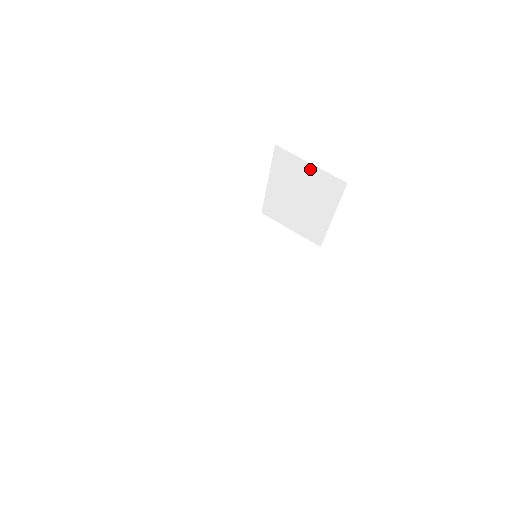
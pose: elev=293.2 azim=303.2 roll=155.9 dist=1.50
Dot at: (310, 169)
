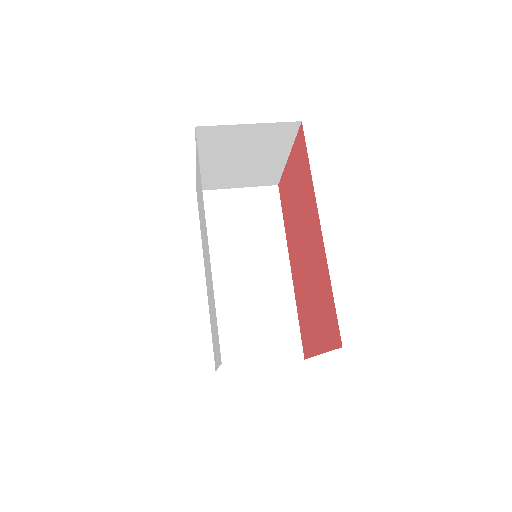
Dot at: (250, 129)
